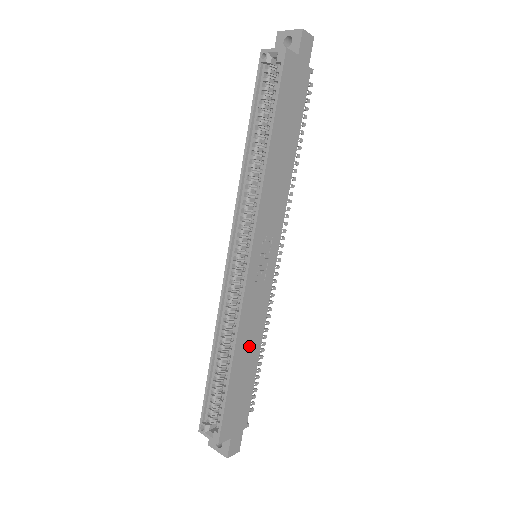
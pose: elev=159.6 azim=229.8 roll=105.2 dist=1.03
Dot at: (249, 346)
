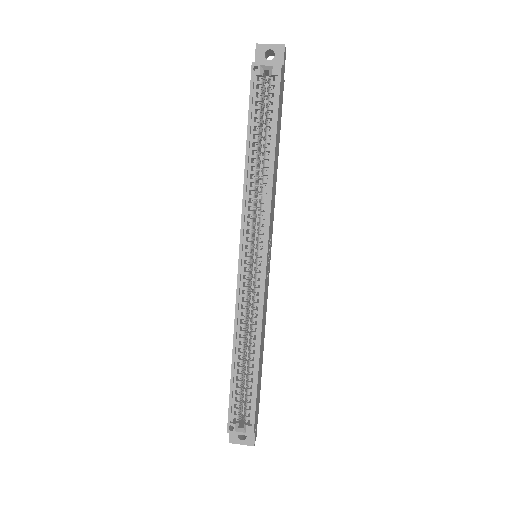
Dot at: (262, 339)
